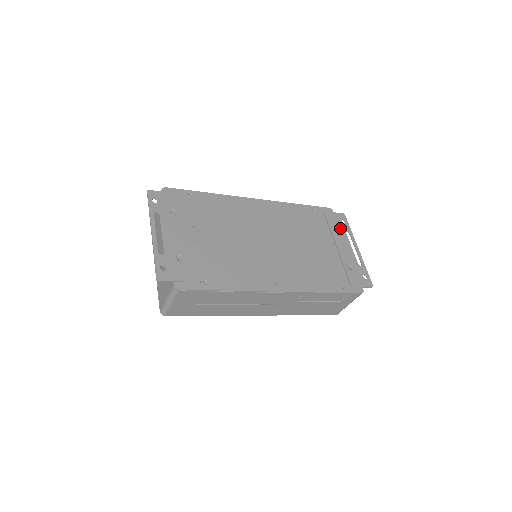
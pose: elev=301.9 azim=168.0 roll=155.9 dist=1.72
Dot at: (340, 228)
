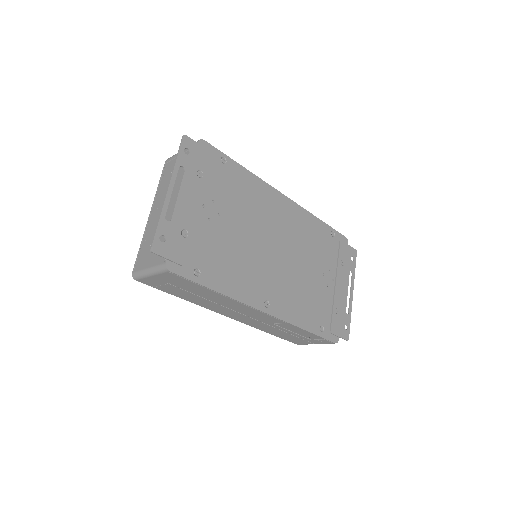
Dot at: (347, 264)
